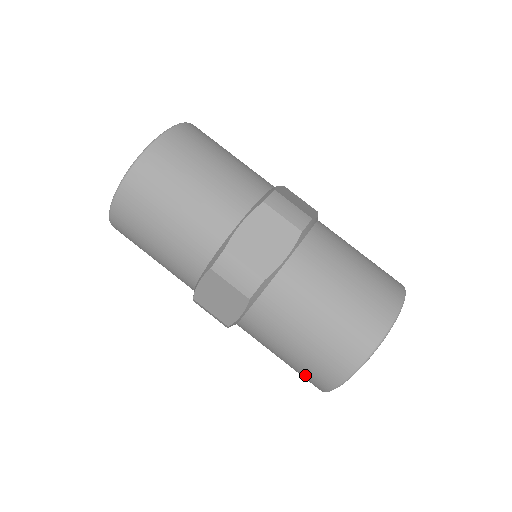
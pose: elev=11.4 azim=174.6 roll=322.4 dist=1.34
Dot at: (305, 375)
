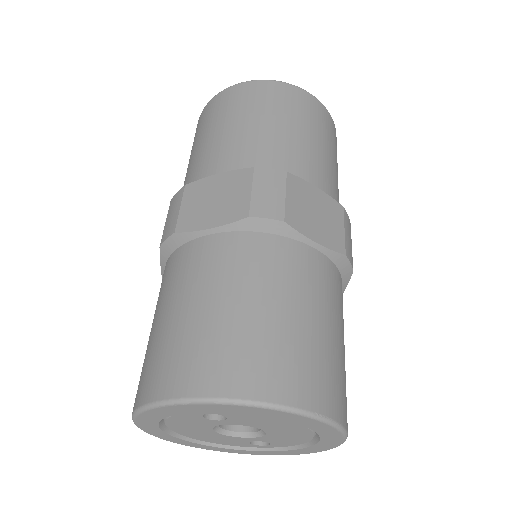
Dot at: occluded
